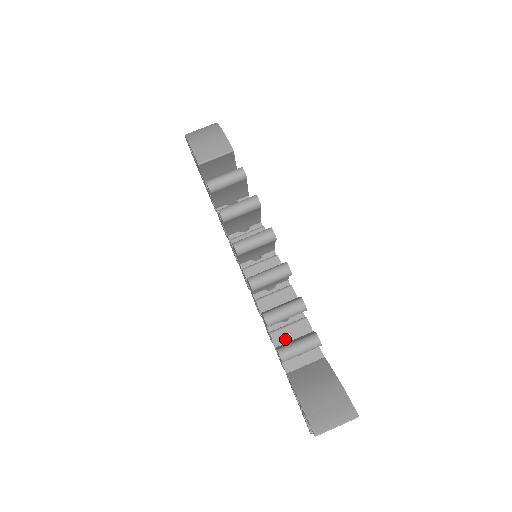
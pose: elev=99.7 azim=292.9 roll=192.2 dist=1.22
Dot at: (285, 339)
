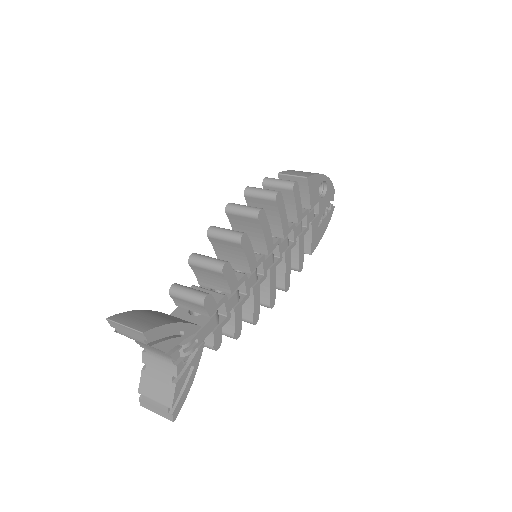
Dot at: occluded
